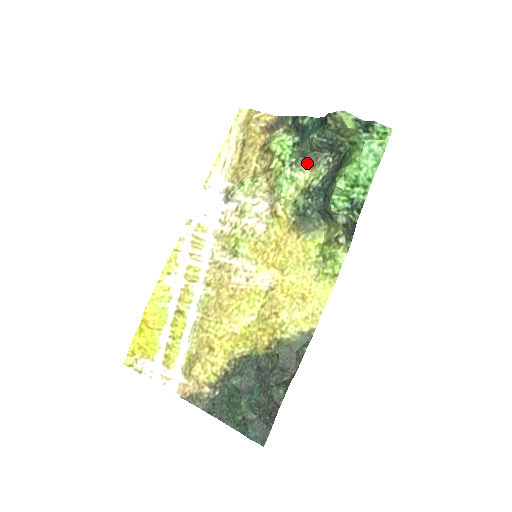
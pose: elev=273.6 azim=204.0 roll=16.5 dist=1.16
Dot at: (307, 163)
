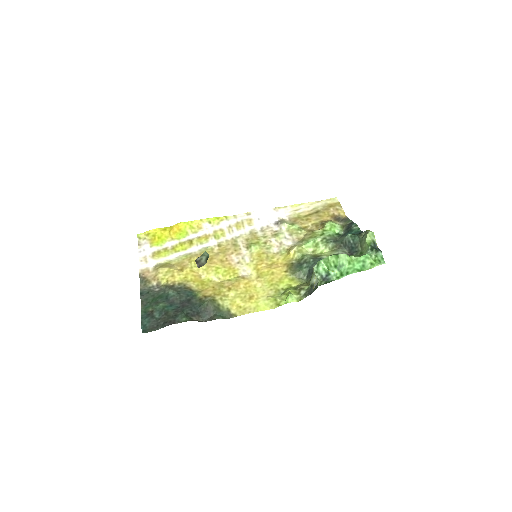
Dot at: (332, 245)
